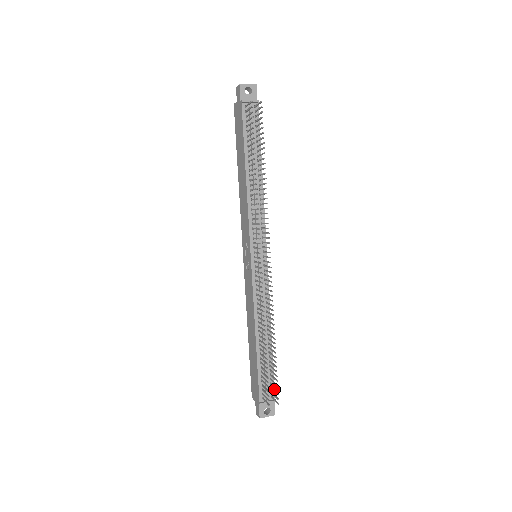
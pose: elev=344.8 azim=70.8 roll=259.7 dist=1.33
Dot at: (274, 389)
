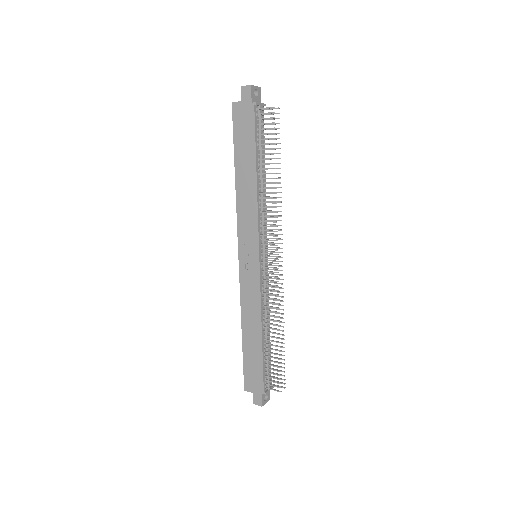
Dot at: occluded
